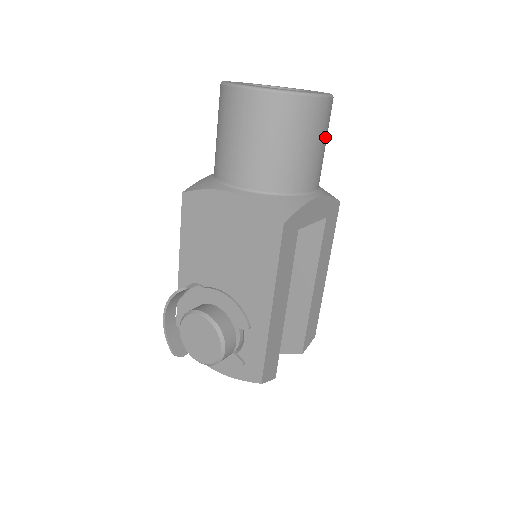
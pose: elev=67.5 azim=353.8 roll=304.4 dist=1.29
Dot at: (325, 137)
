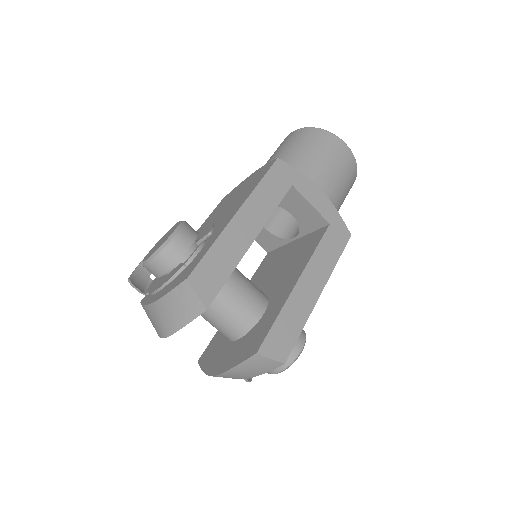
Dot at: (341, 170)
